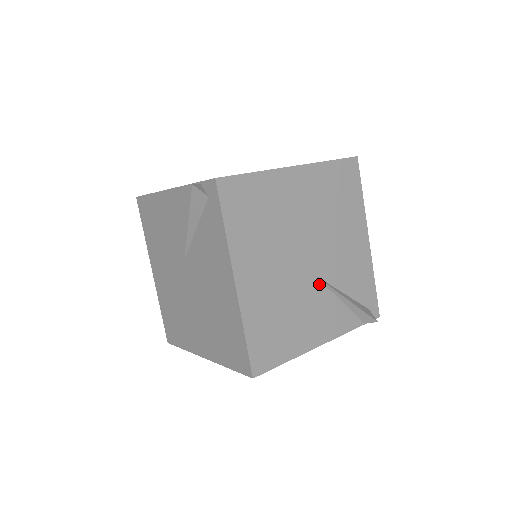
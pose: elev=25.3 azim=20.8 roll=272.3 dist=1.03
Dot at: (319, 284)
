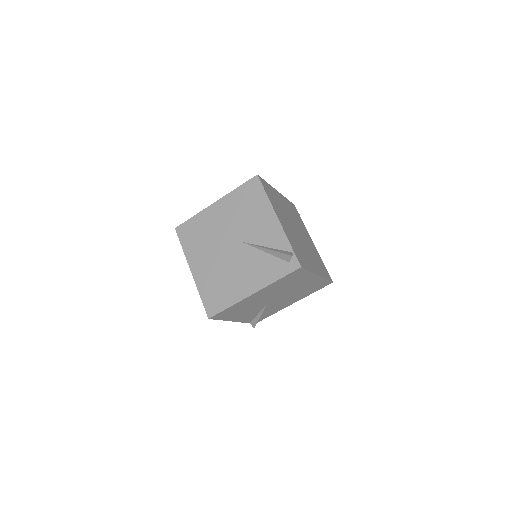
Dot at: (263, 307)
